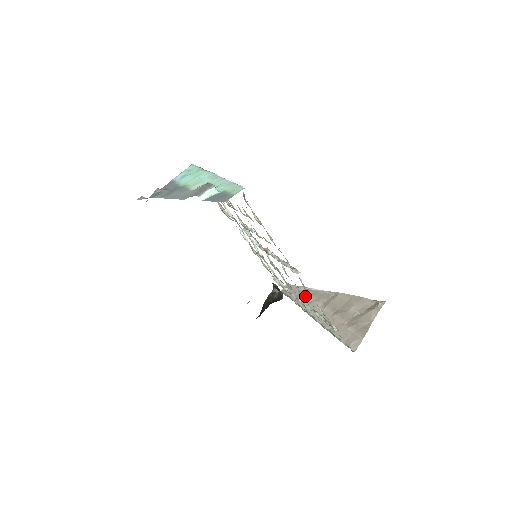
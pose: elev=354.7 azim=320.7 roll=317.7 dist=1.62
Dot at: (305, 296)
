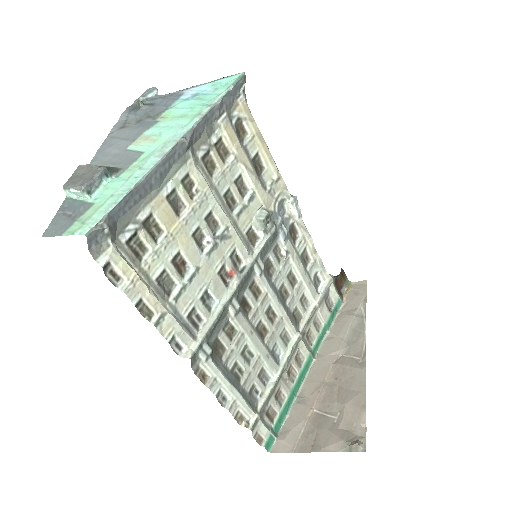
Dot at: (349, 322)
